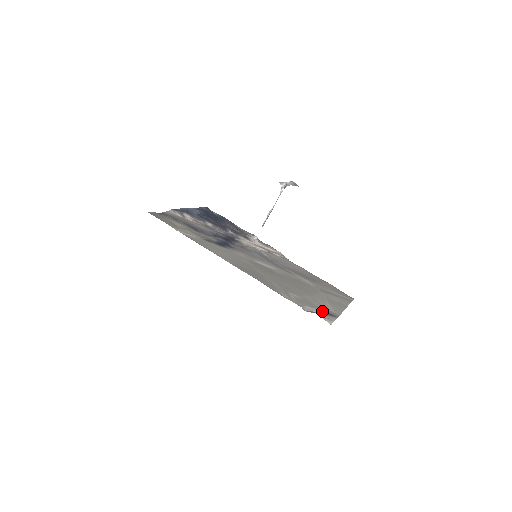
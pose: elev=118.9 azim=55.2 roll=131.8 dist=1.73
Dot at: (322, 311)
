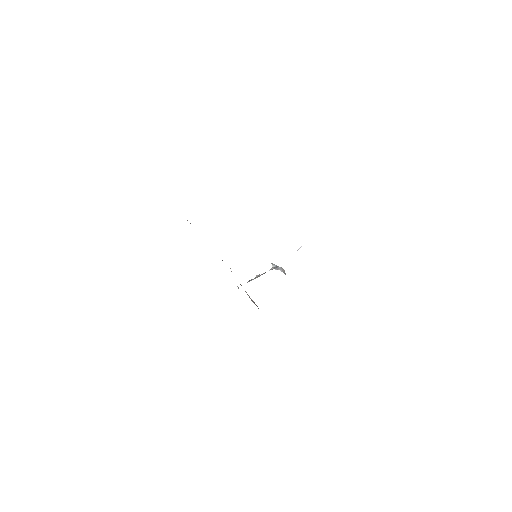
Dot at: occluded
